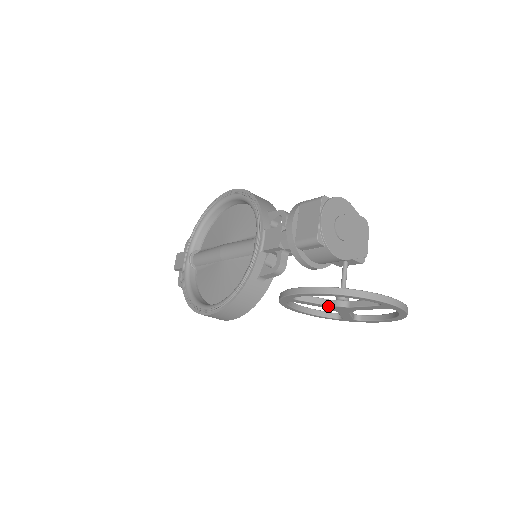
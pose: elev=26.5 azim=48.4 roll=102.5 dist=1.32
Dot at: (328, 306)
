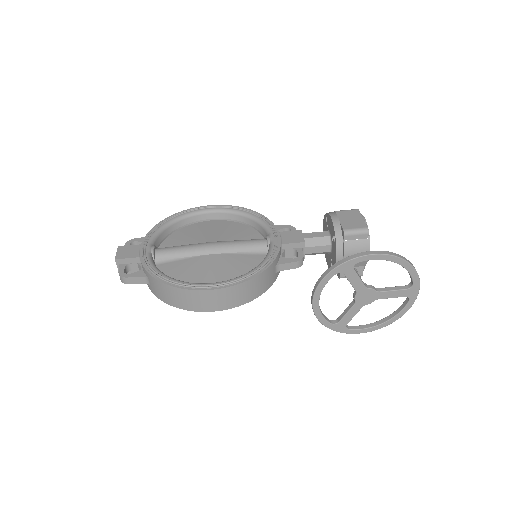
Dot at: (364, 288)
